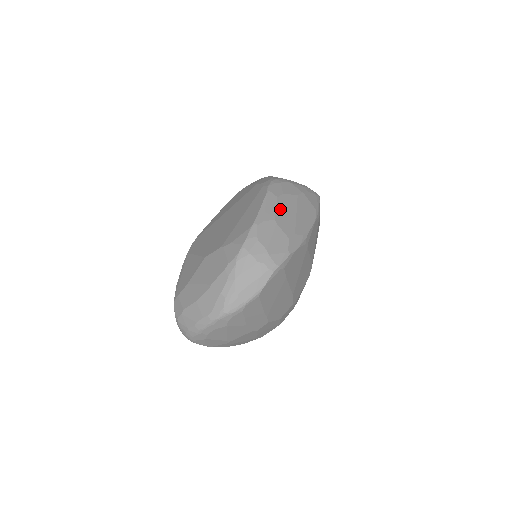
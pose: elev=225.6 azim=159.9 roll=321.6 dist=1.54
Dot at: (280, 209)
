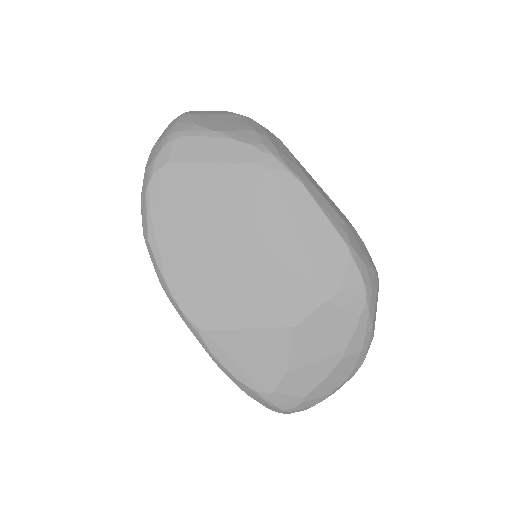
Dot at: (325, 197)
